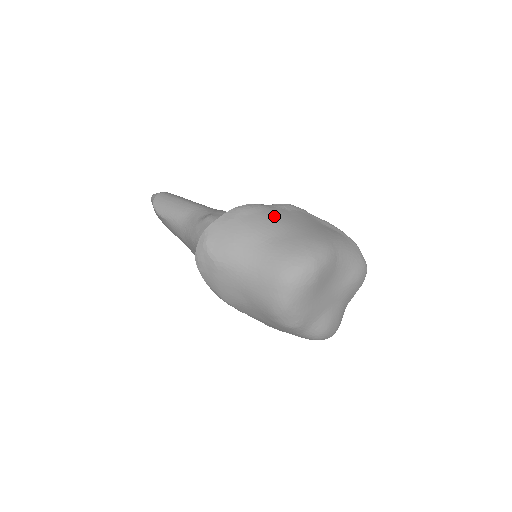
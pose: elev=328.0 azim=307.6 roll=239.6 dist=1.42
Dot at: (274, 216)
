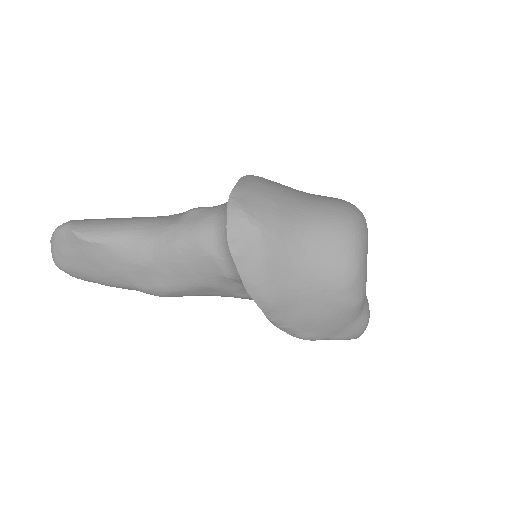
Dot at: occluded
